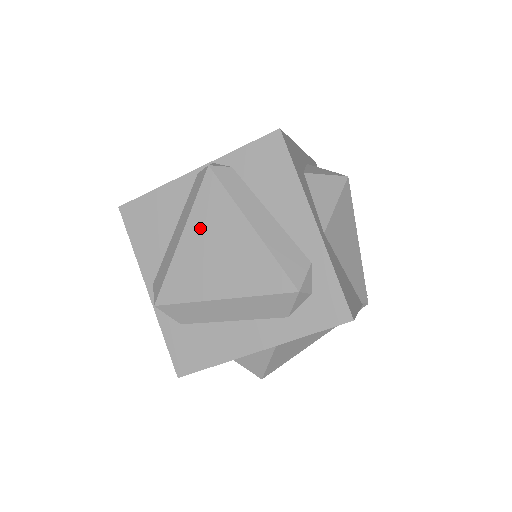
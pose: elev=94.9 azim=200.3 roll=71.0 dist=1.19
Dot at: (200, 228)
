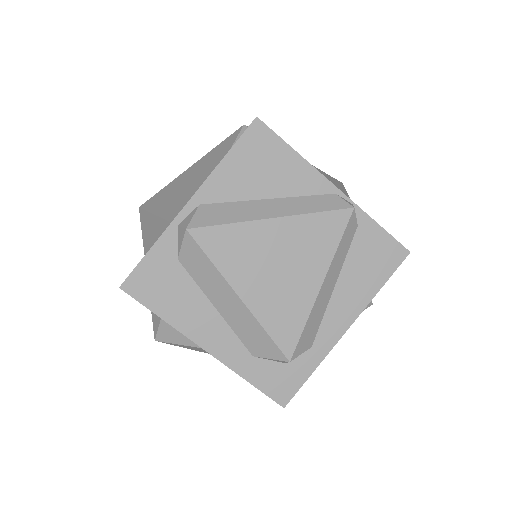
Dot at: (293, 234)
